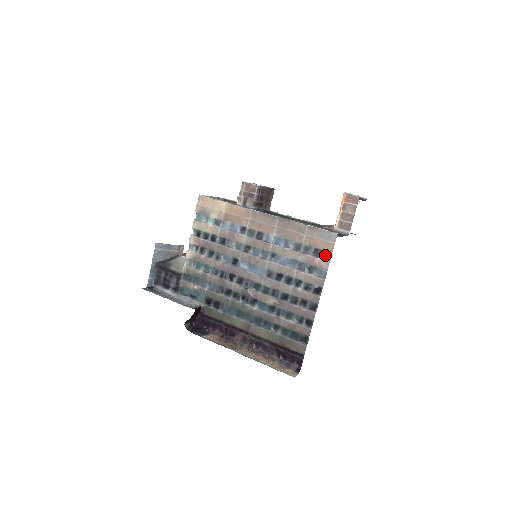
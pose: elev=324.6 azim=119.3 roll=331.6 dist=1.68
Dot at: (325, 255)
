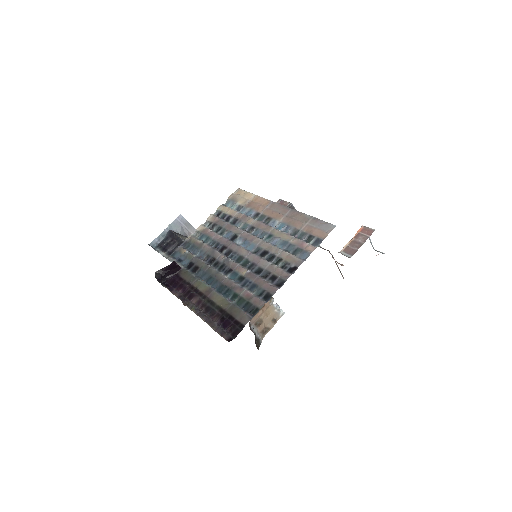
Dot at: (316, 242)
